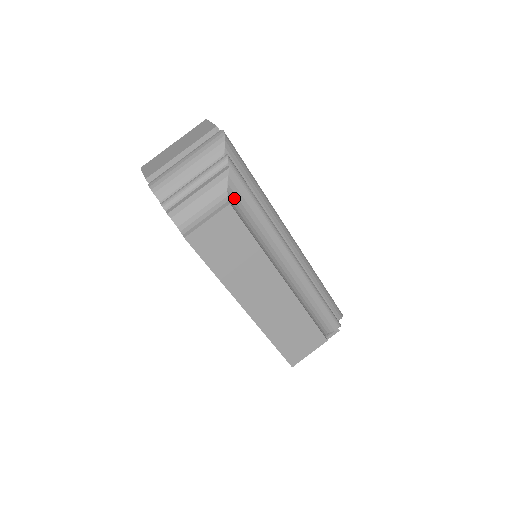
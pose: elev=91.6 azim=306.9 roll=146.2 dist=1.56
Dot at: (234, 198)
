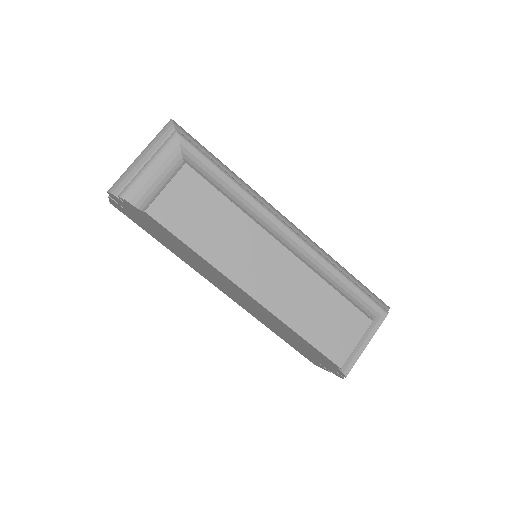
Dot at: (193, 165)
